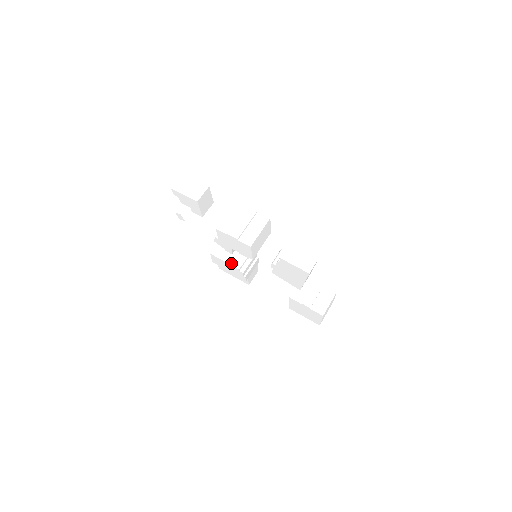
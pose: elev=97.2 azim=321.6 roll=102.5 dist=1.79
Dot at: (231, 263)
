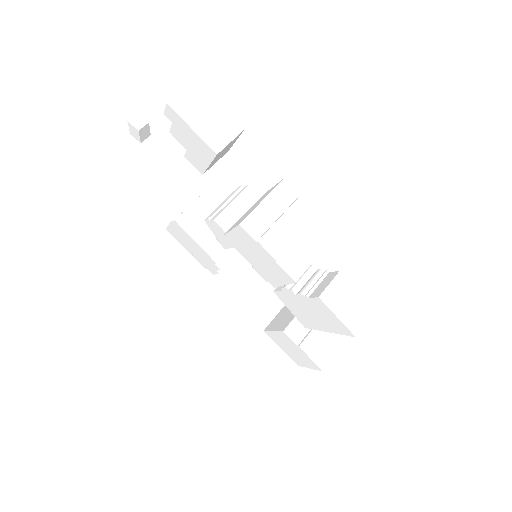
Dot at: (206, 248)
